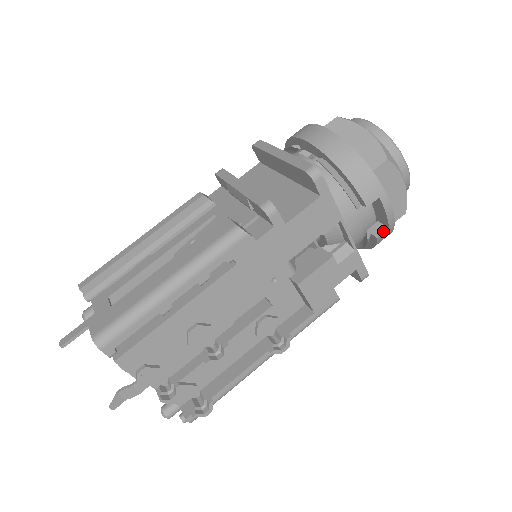
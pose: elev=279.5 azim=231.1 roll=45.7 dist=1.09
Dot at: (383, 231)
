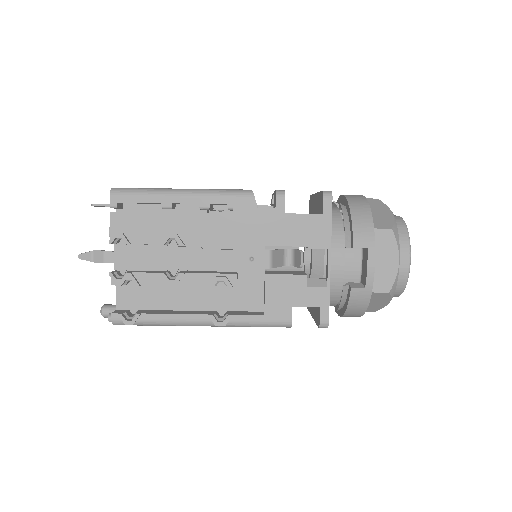
Dot at: (359, 287)
